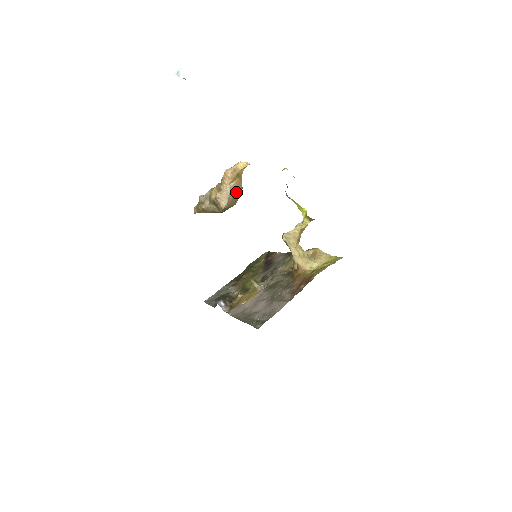
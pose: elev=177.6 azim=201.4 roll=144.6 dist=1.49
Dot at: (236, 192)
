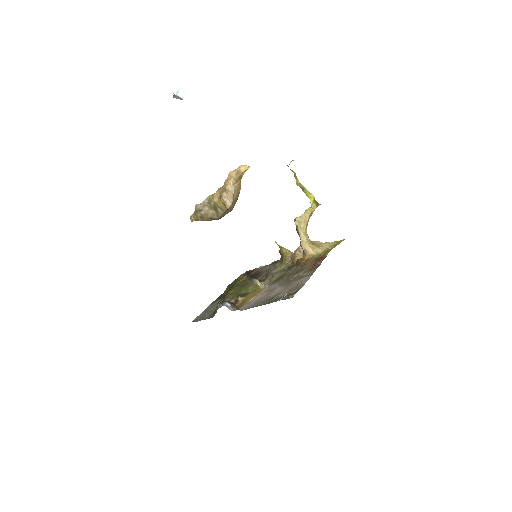
Dot at: (237, 195)
